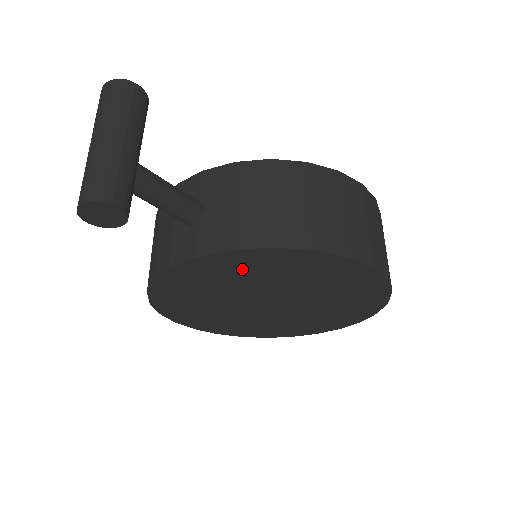
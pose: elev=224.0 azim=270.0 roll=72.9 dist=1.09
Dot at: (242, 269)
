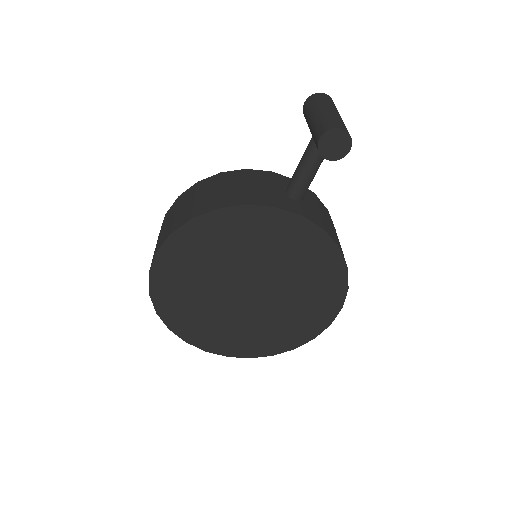
Dot at: (300, 248)
